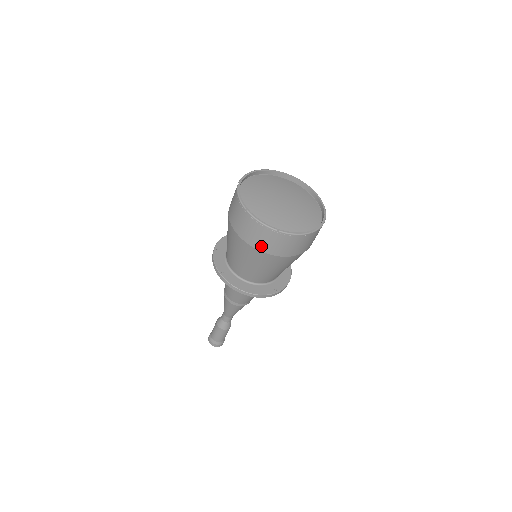
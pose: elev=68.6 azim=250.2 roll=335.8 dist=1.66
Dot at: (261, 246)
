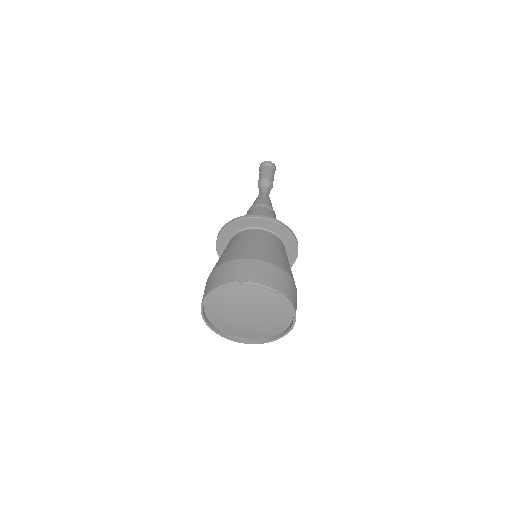
Dot at: occluded
